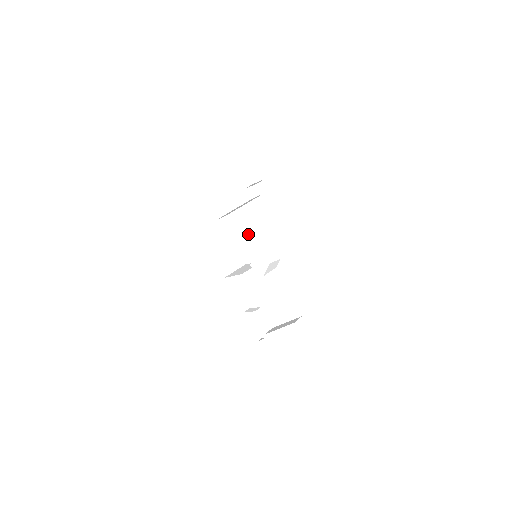
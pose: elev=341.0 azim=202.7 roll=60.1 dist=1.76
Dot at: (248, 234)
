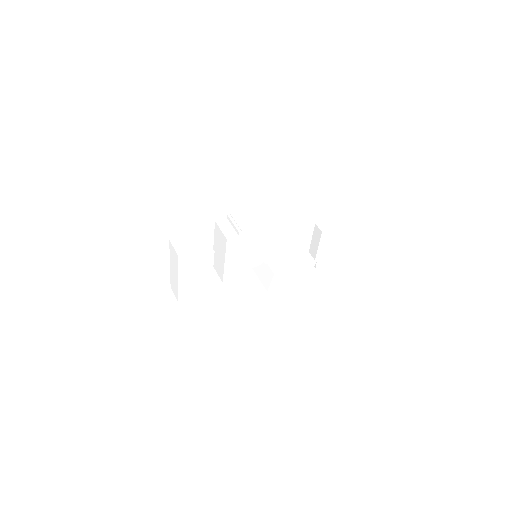
Dot at: (242, 261)
